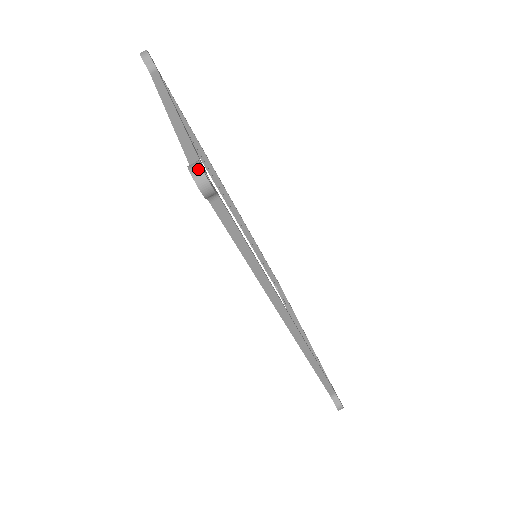
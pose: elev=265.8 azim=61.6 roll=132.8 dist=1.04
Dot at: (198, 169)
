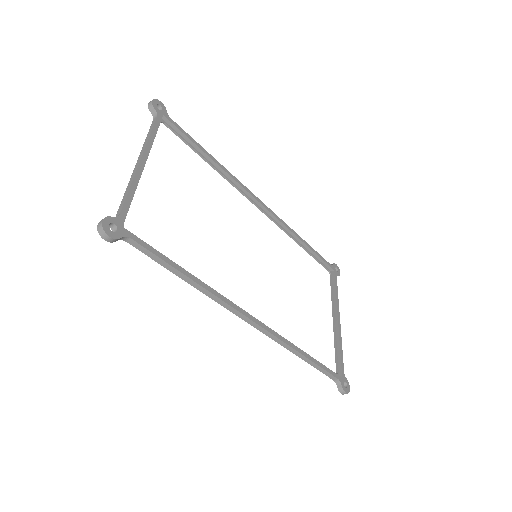
Dot at: (100, 225)
